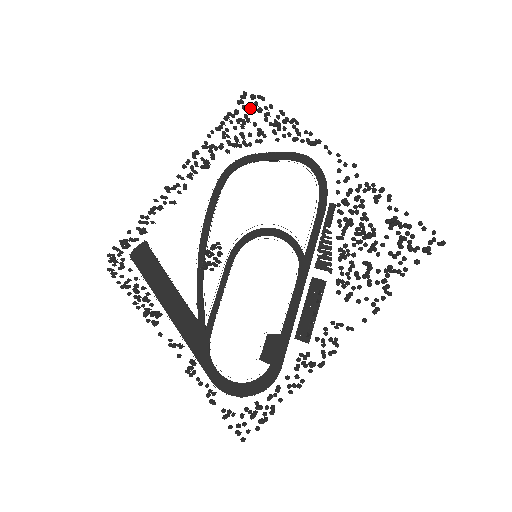
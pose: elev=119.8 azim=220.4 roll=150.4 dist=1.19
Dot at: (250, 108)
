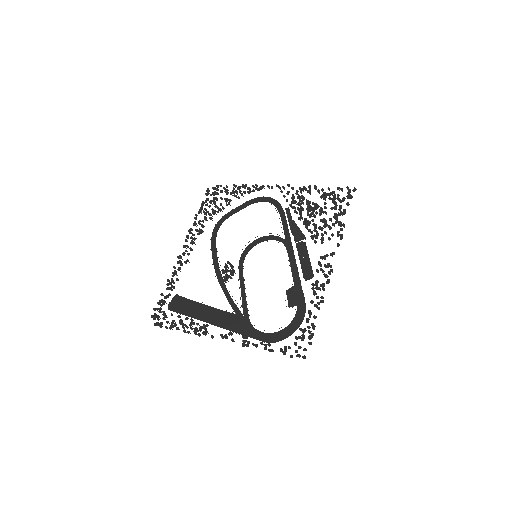
Dot at: (215, 193)
